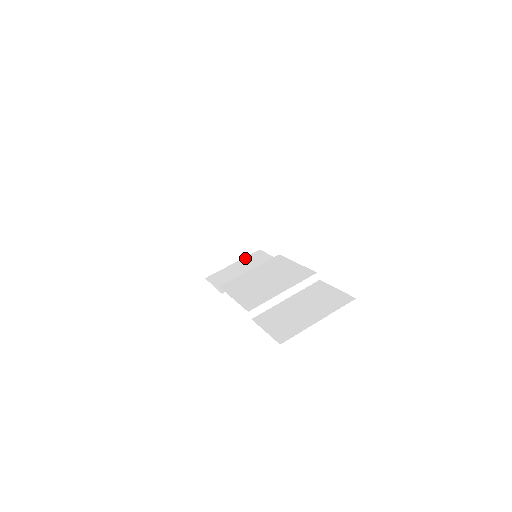
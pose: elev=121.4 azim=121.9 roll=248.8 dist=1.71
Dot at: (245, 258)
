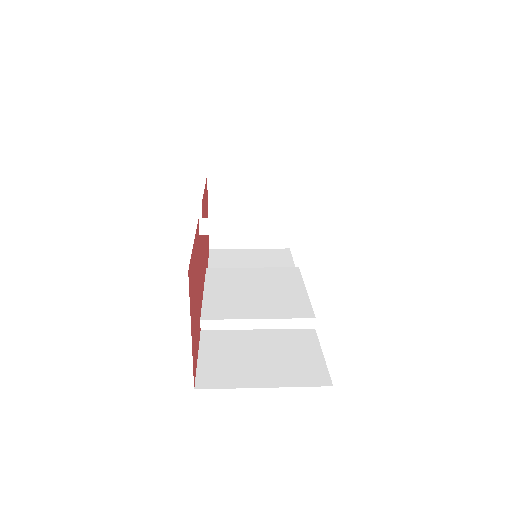
Dot at: (266, 250)
